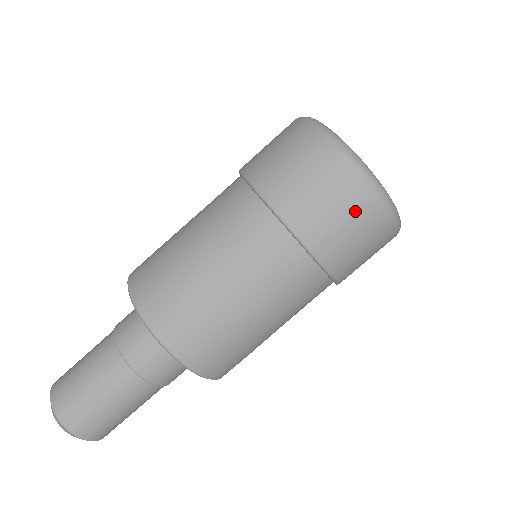
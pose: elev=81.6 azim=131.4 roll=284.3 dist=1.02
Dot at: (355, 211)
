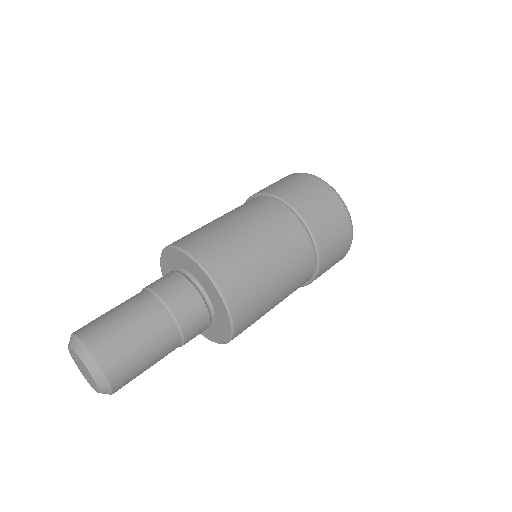
Dot at: occluded
